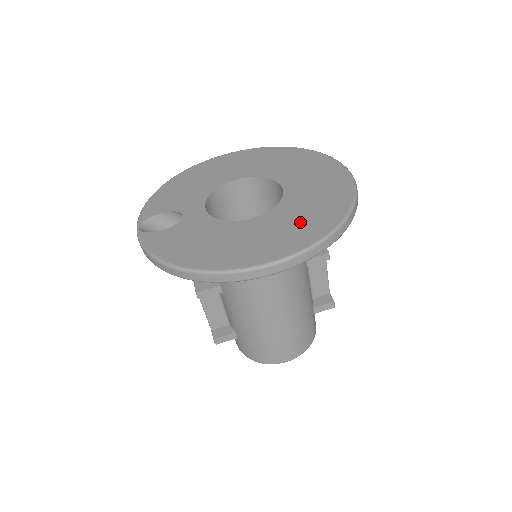
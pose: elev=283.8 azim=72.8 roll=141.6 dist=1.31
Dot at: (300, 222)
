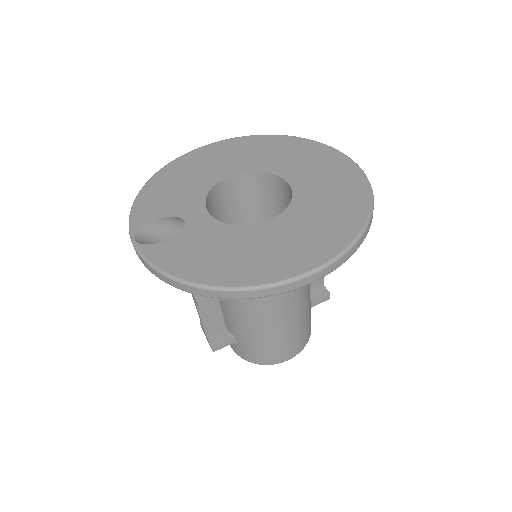
Dot at: (323, 223)
